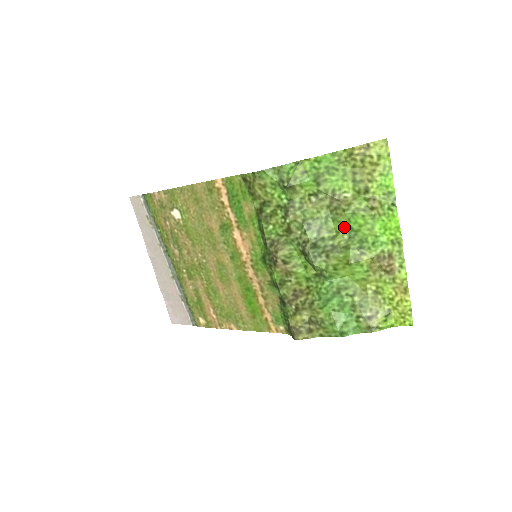
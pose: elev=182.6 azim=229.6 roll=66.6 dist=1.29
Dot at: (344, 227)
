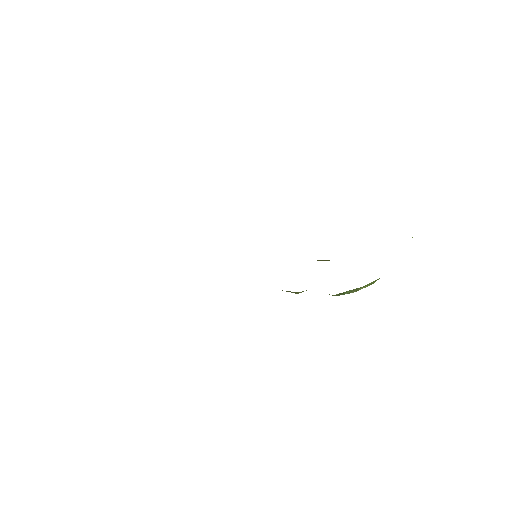
Dot at: occluded
